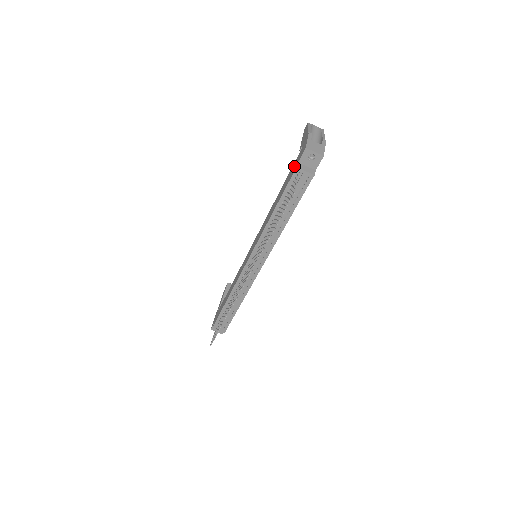
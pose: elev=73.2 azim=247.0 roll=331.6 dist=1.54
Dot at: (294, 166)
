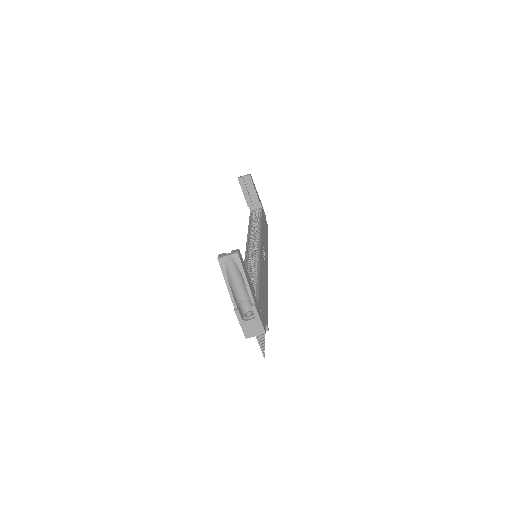
Dot at: occluded
